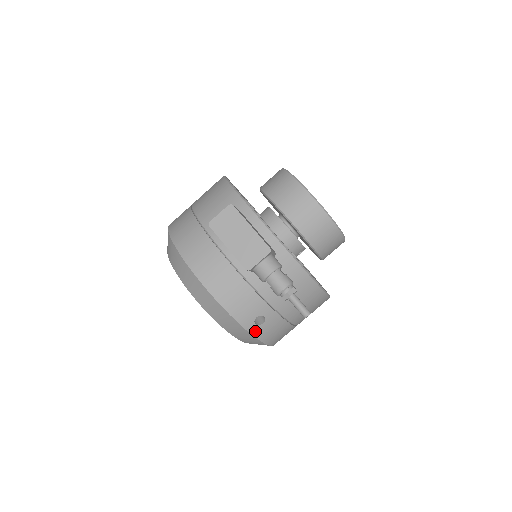
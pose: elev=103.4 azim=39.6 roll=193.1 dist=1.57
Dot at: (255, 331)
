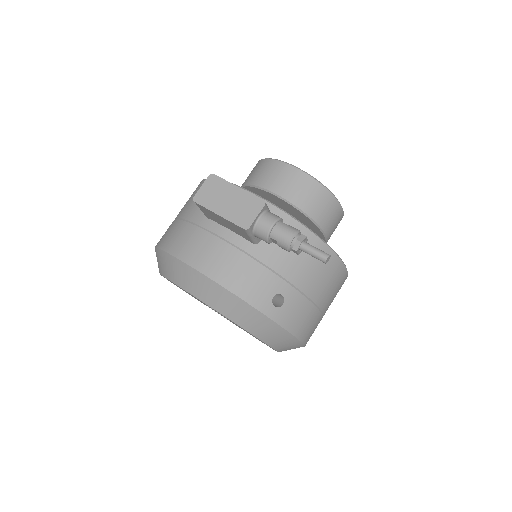
Dot at: (276, 316)
